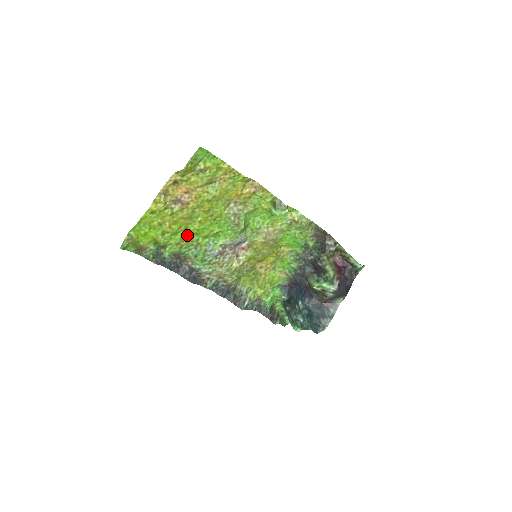
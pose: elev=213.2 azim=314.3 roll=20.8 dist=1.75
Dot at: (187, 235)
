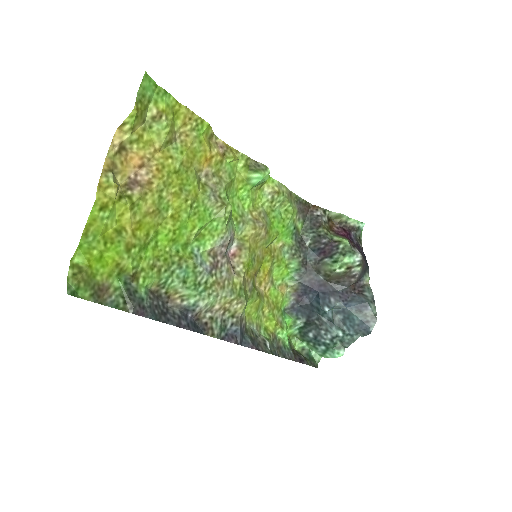
Dot at: (161, 247)
